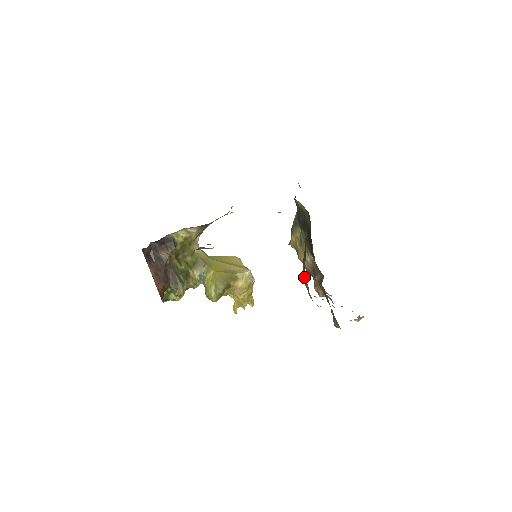
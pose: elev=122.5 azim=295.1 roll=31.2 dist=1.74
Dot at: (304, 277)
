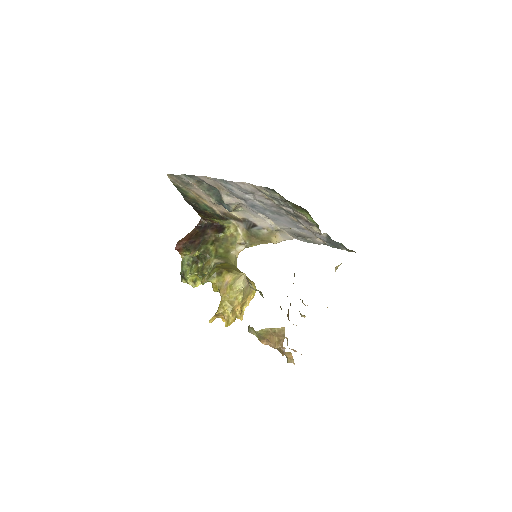
Dot at: occluded
